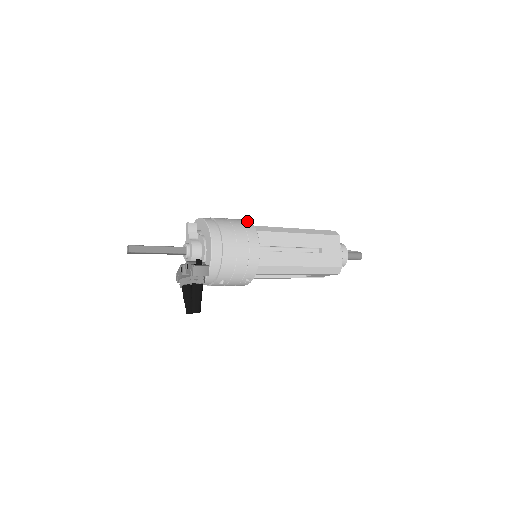
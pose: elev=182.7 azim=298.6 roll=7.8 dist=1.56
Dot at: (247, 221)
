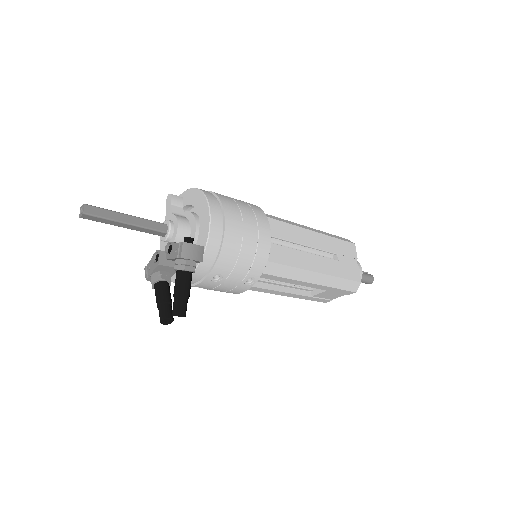
Dot at: occluded
